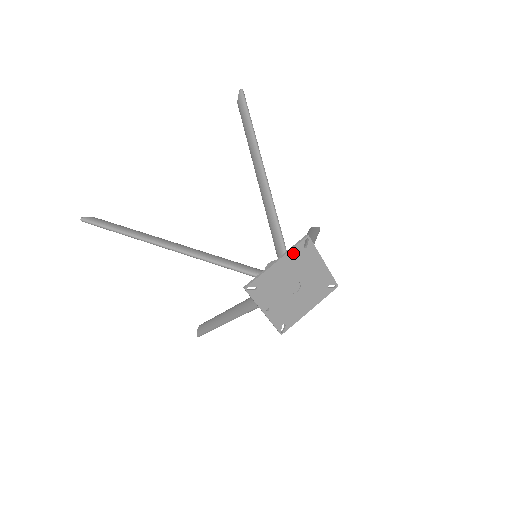
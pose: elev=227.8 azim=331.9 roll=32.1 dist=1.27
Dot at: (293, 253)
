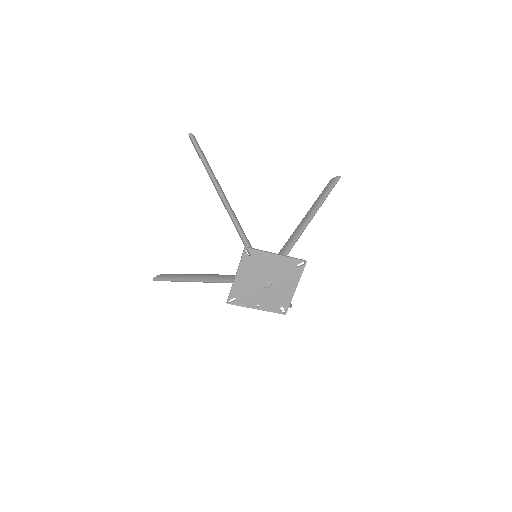
Dot at: (244, 264)
